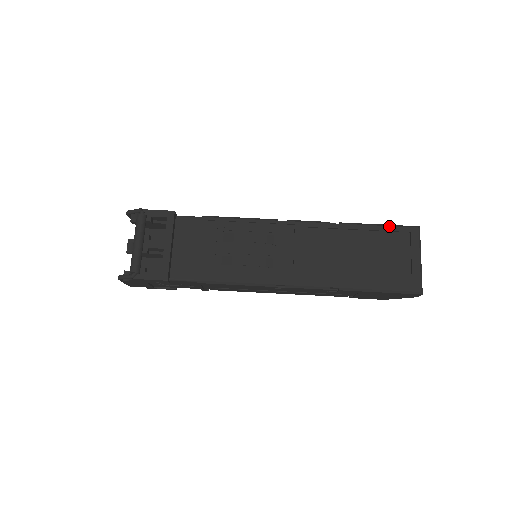
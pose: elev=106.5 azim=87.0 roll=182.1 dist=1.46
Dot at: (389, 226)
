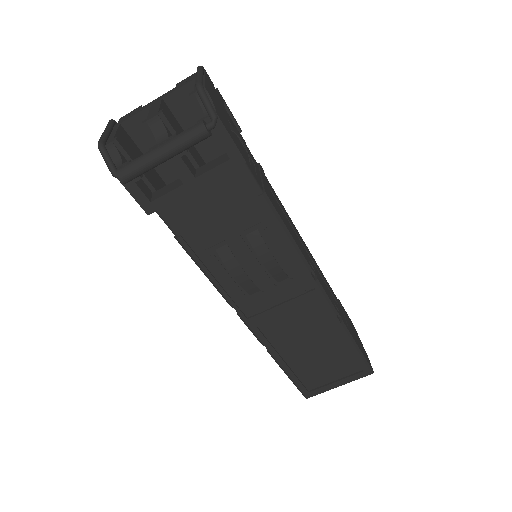
Dot at: (361, 356)
